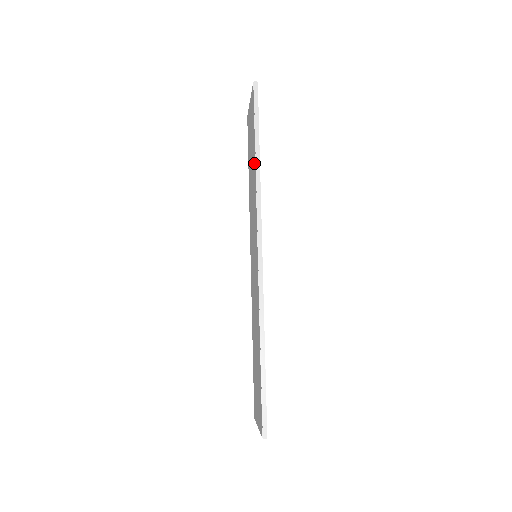
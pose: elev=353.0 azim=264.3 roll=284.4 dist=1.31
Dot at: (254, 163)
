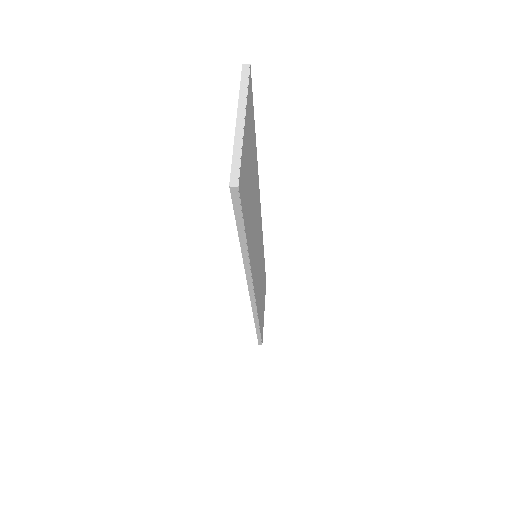
Dot at: occluded
